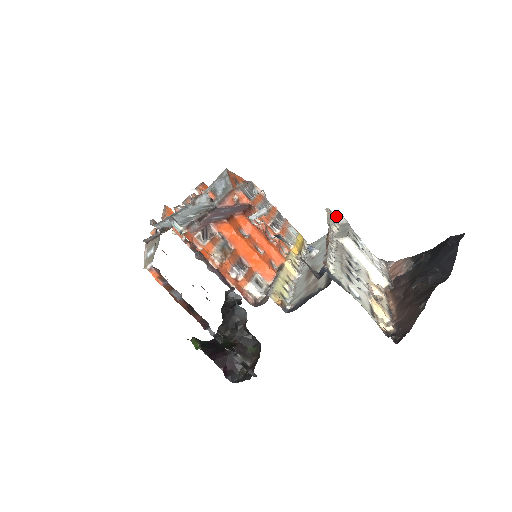
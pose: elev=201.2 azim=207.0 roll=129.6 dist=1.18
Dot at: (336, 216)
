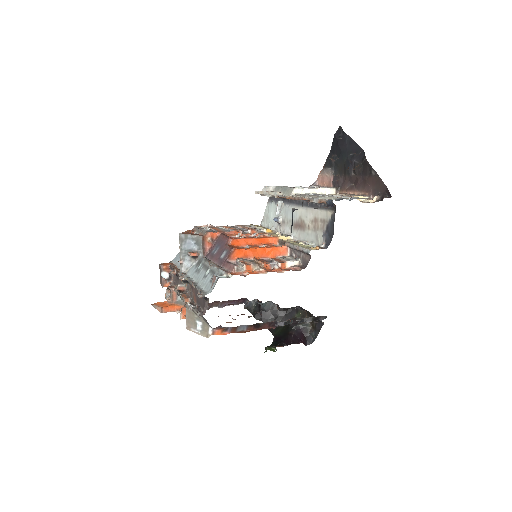
Dot at: (265, 190)
